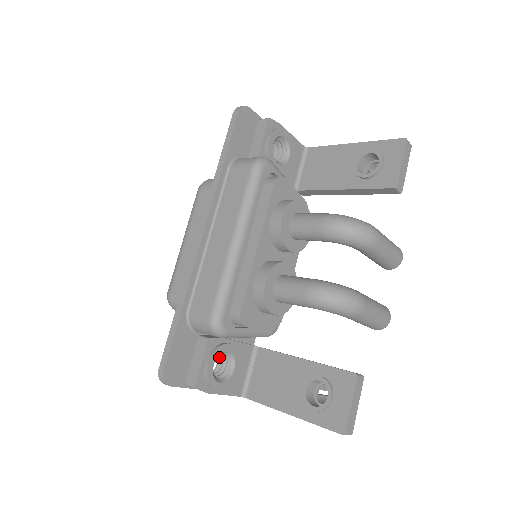
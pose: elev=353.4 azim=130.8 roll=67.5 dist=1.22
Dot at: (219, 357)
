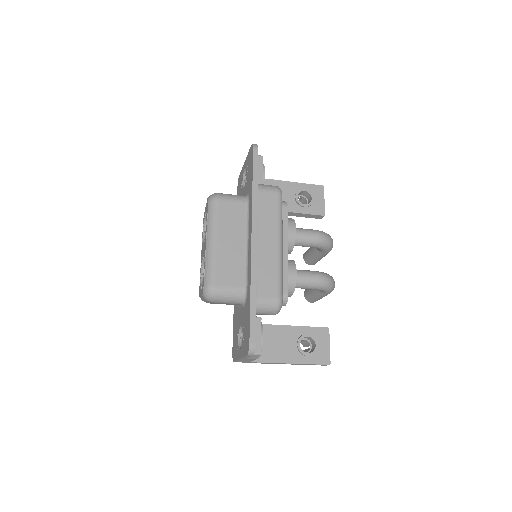
Dot at: occluded
